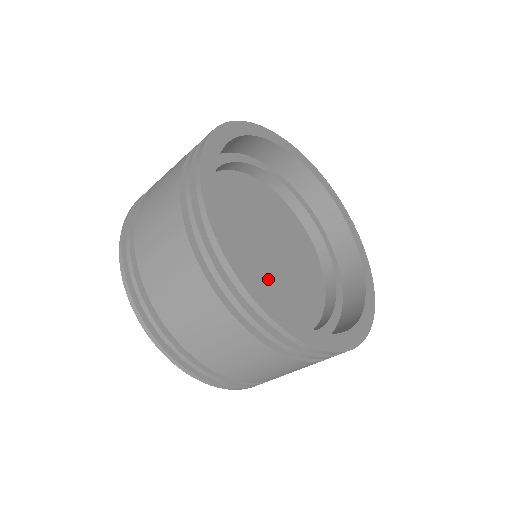
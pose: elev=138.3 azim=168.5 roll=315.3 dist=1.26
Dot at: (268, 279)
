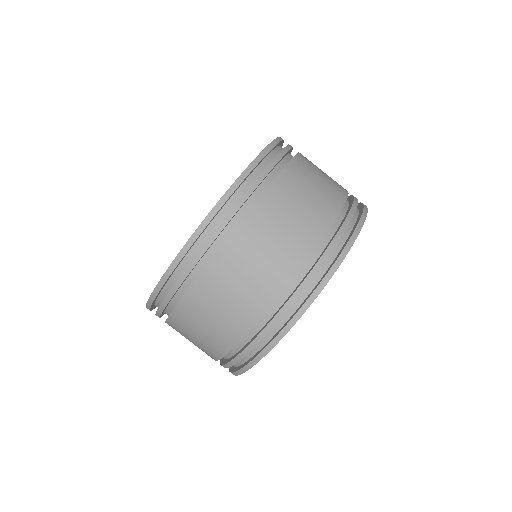
Dot at: occluded
